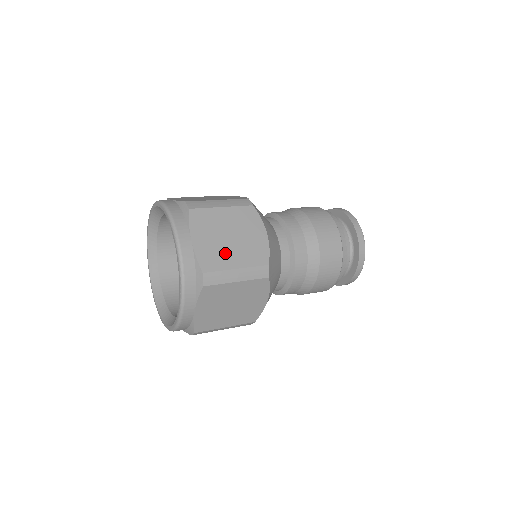
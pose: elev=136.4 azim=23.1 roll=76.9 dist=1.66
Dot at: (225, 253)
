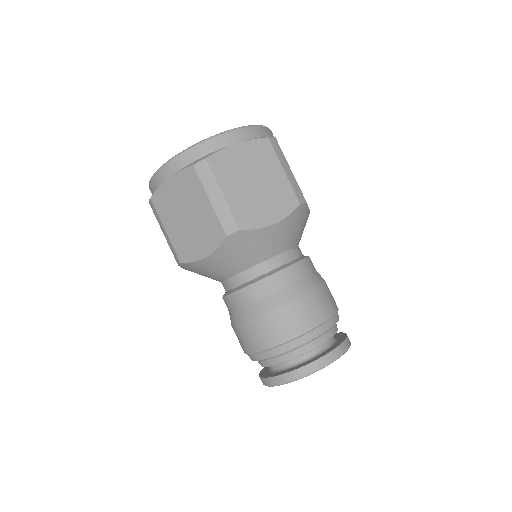
Dot at: (236, 179)
